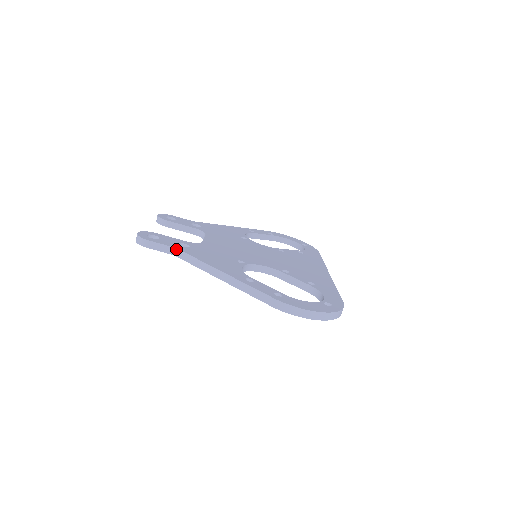
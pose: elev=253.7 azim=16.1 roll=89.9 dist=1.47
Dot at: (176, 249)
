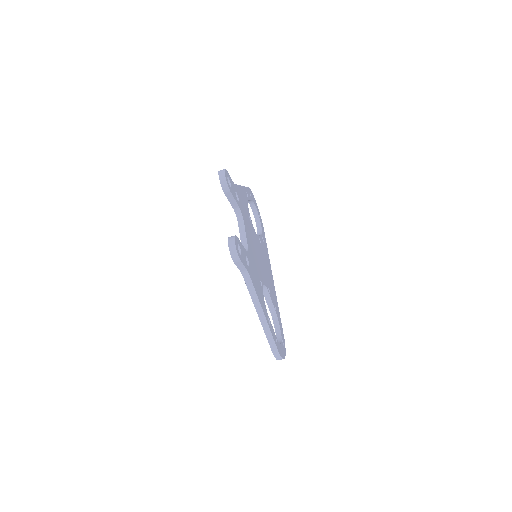
Dot at: (248, 273)
